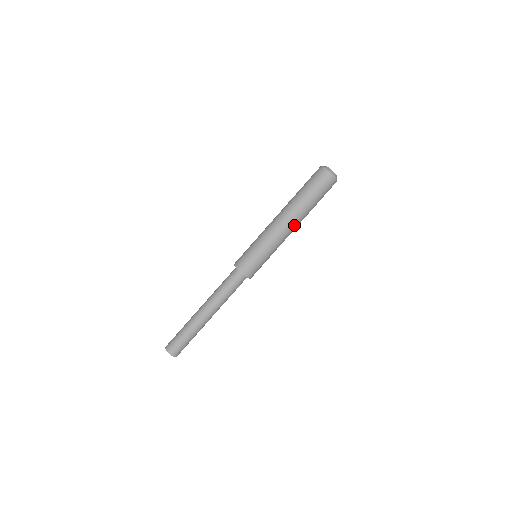
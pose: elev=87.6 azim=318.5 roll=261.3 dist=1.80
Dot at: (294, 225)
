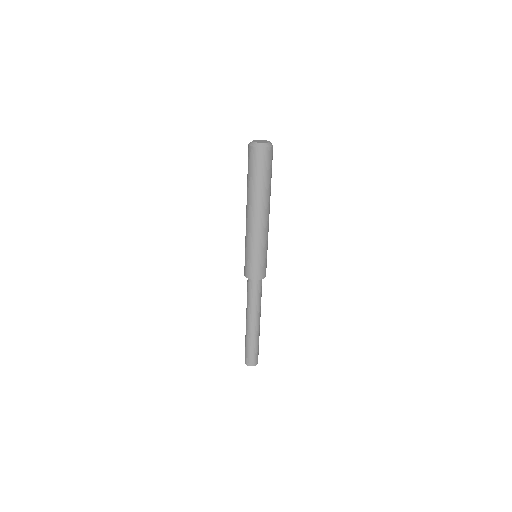
Dot at: (267, 213)
